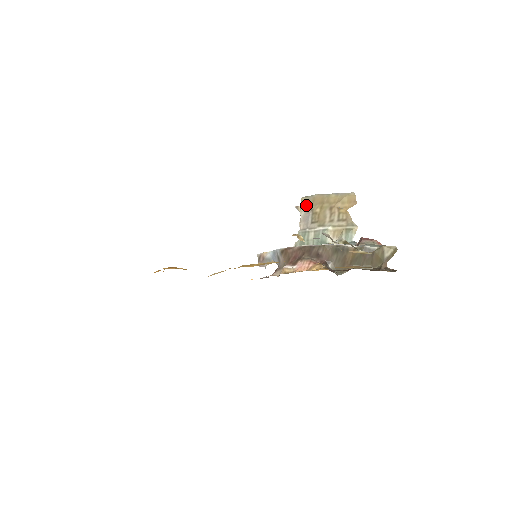
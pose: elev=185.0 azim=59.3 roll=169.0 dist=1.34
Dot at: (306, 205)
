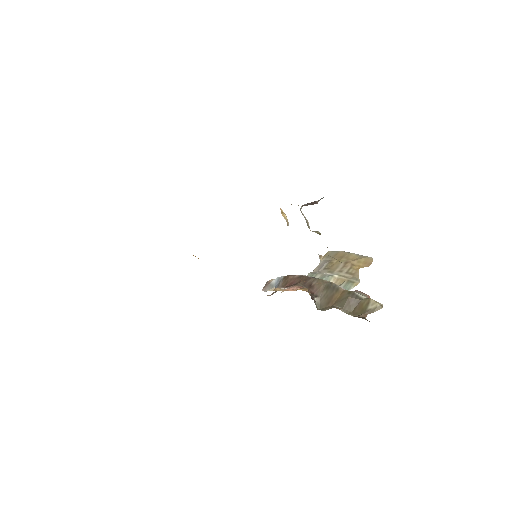
Dot at: (328, 256)
